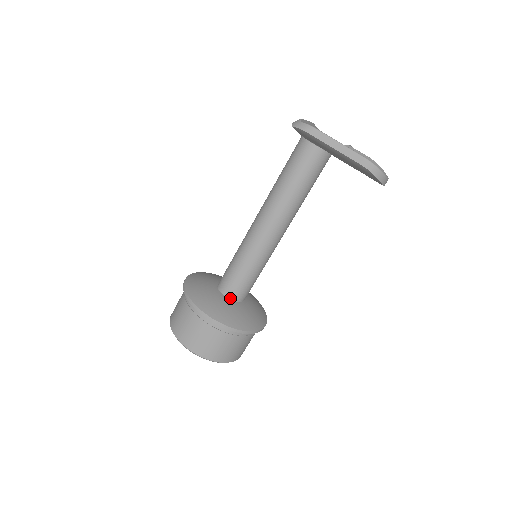
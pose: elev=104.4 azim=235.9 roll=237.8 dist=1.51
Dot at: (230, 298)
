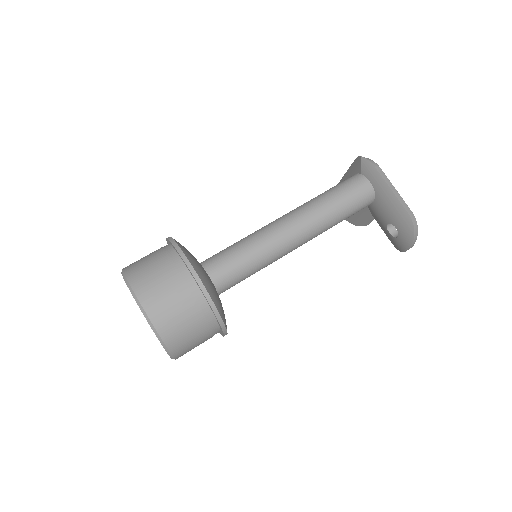
Dot at: (213, 279)
